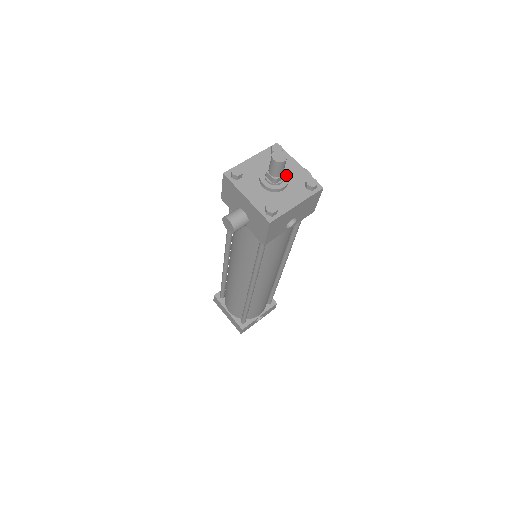
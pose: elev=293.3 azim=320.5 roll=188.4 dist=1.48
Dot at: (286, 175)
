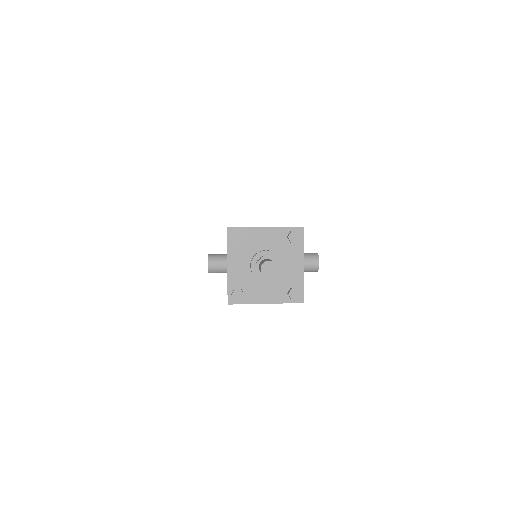
Dot at: (279, 271)
